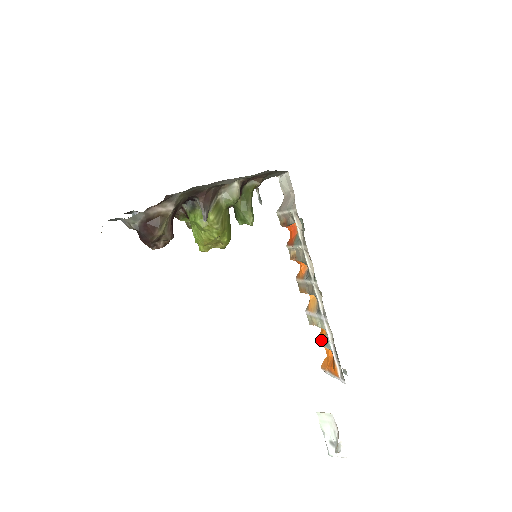
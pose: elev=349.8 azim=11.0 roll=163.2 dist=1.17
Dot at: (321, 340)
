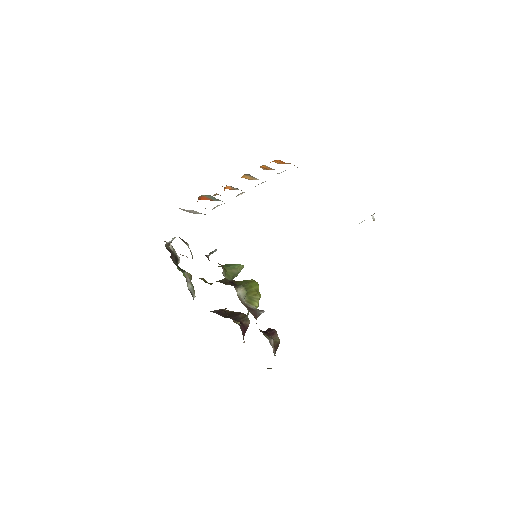
Dot at: occluded
